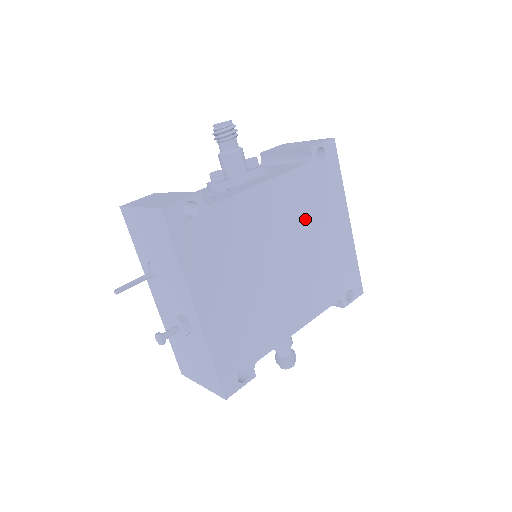
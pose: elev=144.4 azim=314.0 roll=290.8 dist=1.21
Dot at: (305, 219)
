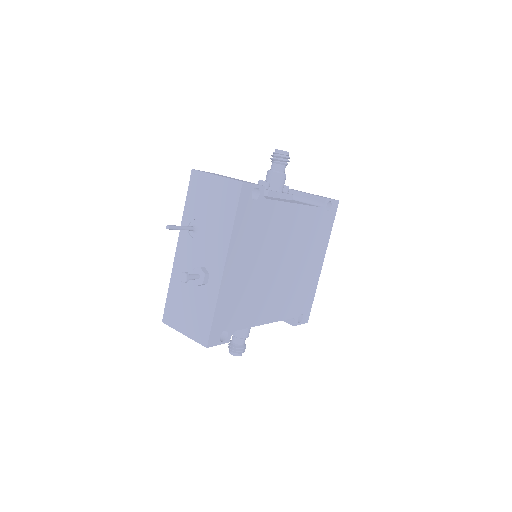
Dot at: (303, 245)
